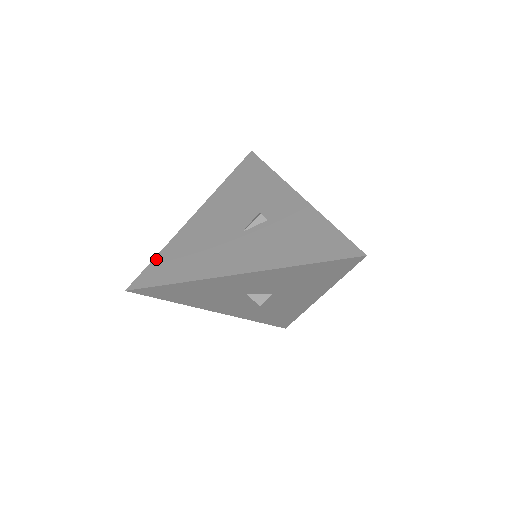
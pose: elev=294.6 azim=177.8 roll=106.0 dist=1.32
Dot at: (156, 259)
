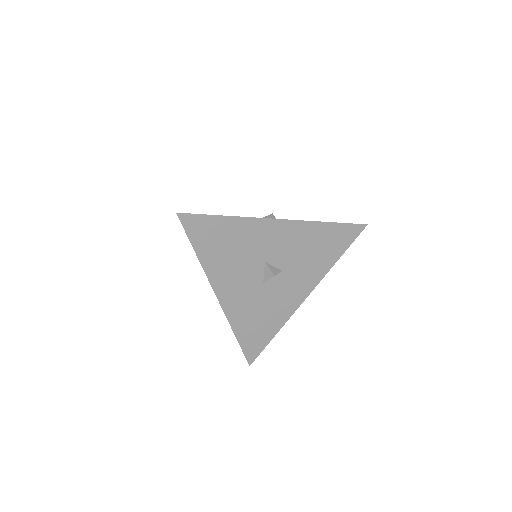
Dot at: occluded
